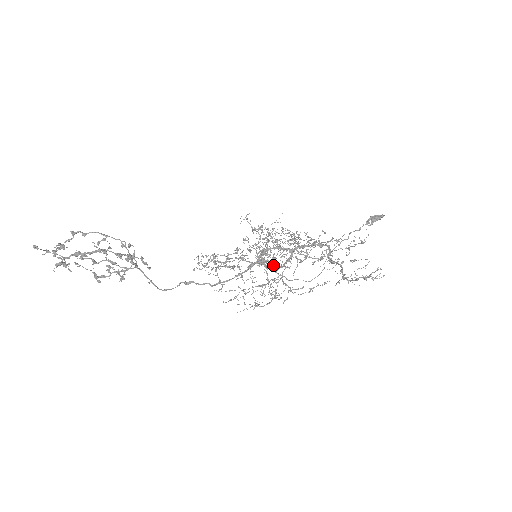
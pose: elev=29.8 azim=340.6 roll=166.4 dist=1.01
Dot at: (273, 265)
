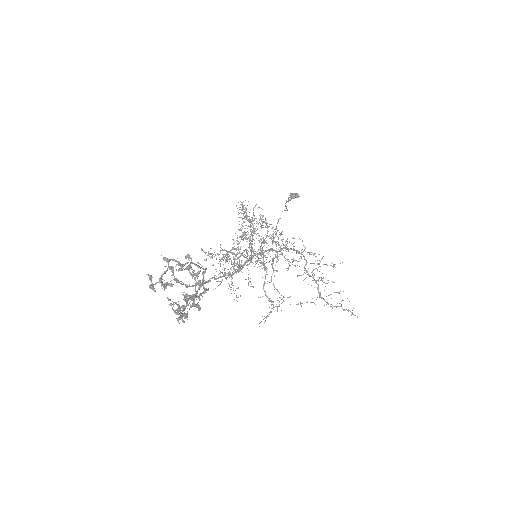
Dot at: occluded
